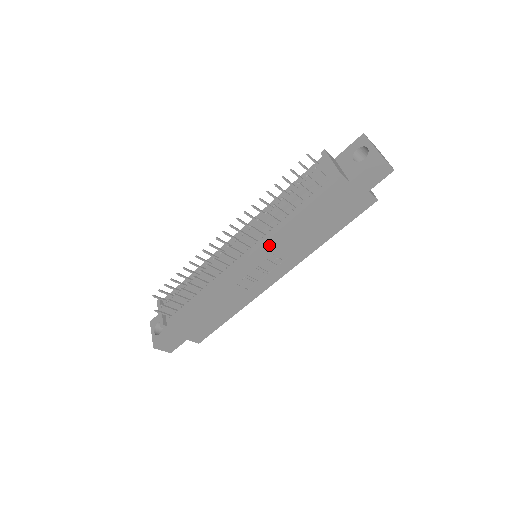
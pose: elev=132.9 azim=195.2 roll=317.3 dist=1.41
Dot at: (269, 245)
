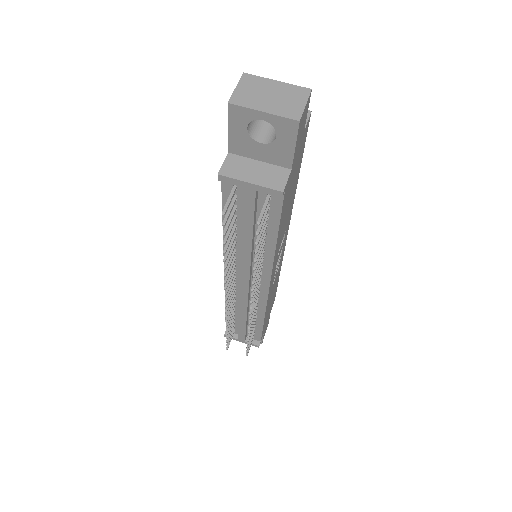
Dot at: (274, 264)
